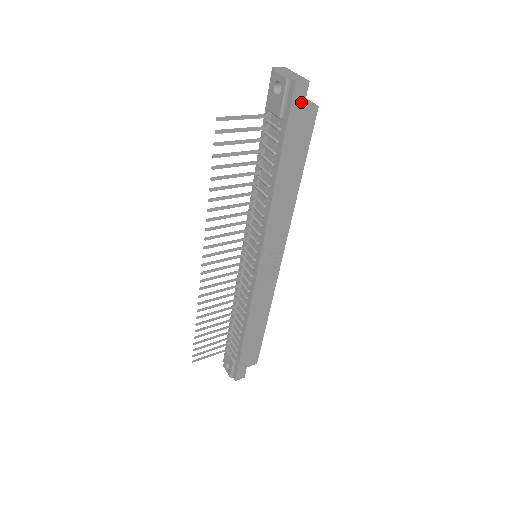
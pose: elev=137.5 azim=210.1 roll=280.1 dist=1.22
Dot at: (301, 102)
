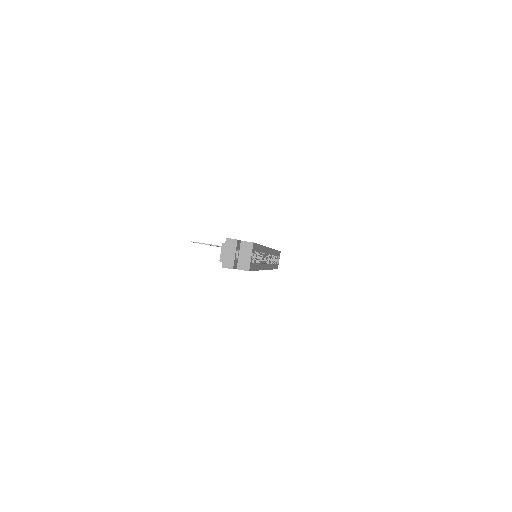
Dot at: occluded
